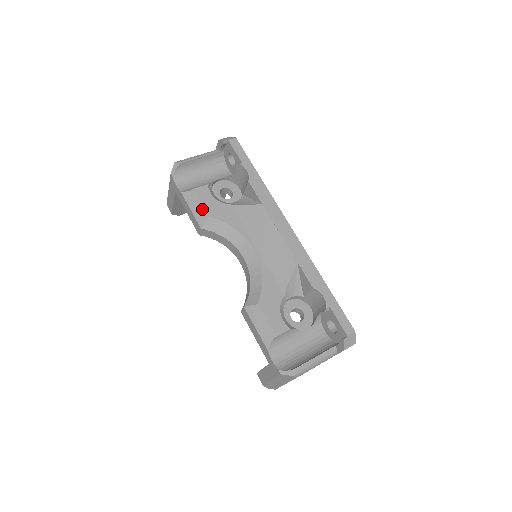
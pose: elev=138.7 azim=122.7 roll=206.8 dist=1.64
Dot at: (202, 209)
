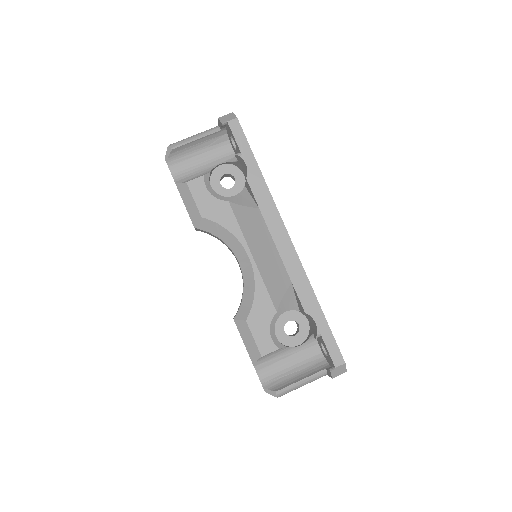
Dot at: (195, 207)
